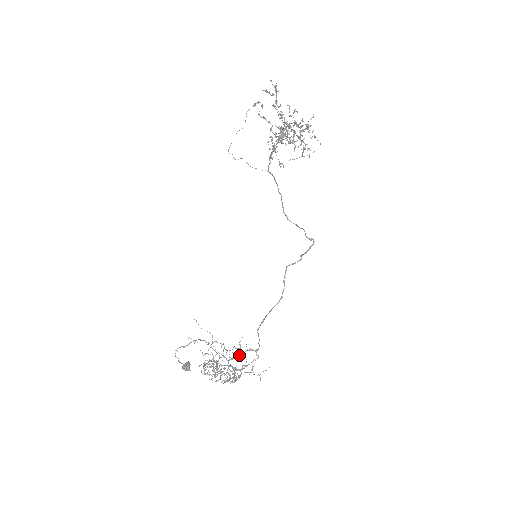
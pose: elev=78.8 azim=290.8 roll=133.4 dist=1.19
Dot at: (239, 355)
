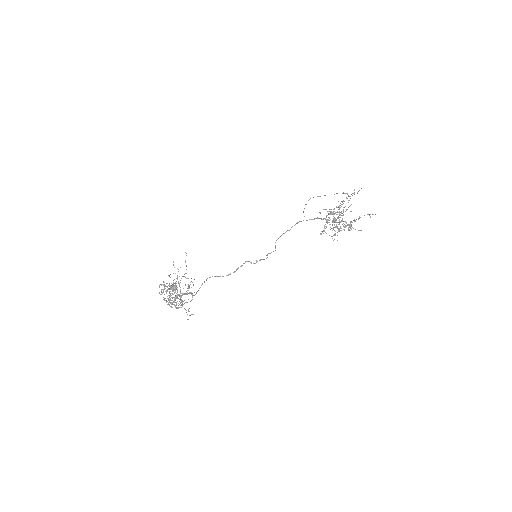
Dot at: occluded
